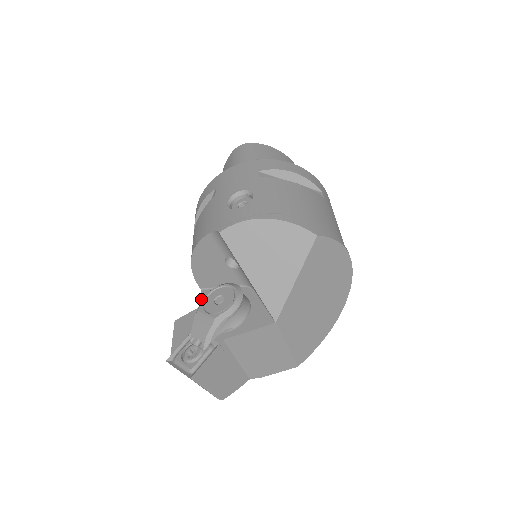
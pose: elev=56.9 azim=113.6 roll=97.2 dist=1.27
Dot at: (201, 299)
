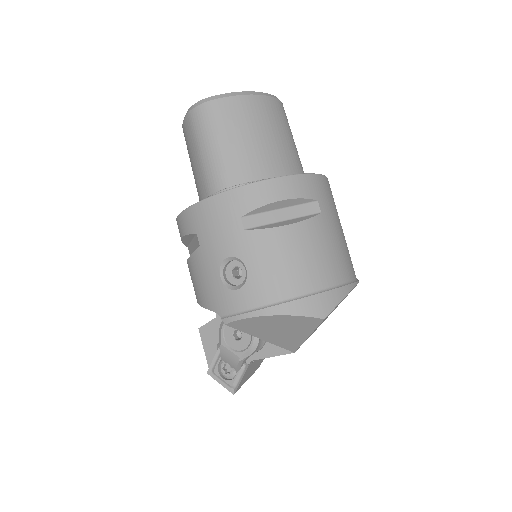
Dot at: occluded
